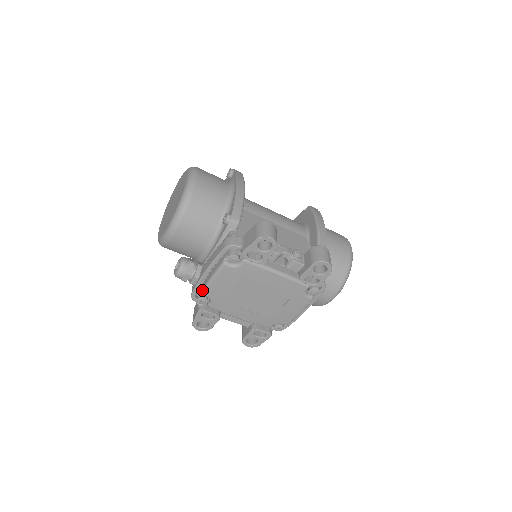
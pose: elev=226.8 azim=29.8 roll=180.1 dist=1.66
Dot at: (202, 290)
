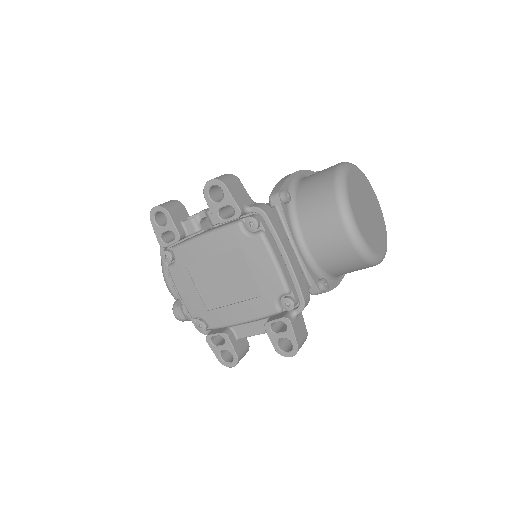
Dot at: (189, 314)
